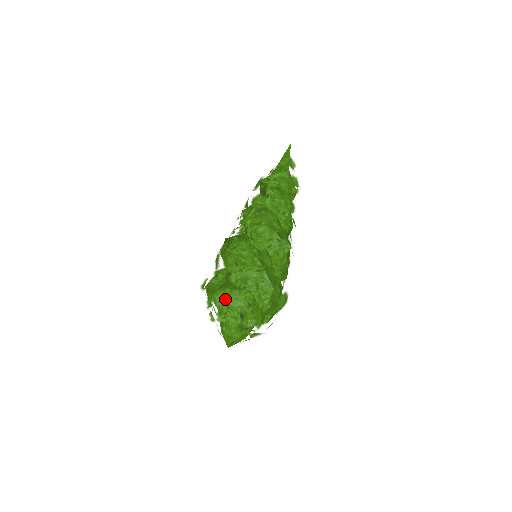
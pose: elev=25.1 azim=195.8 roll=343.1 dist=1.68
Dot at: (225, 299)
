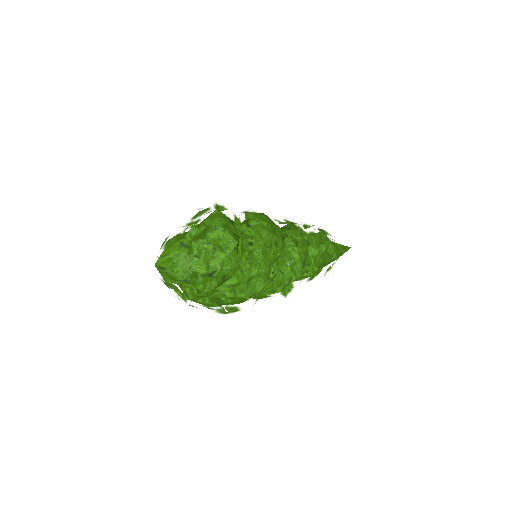
Dot at: (225, 245)
